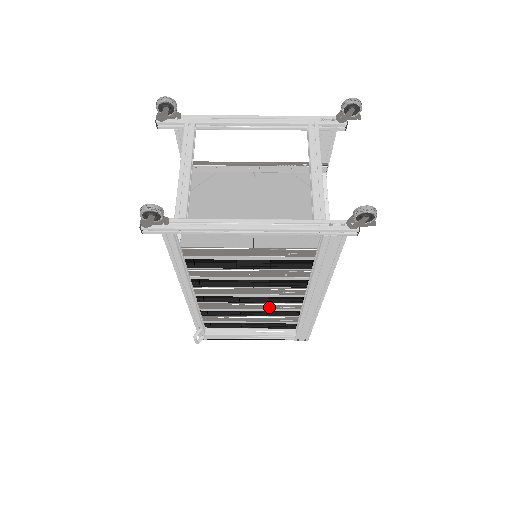
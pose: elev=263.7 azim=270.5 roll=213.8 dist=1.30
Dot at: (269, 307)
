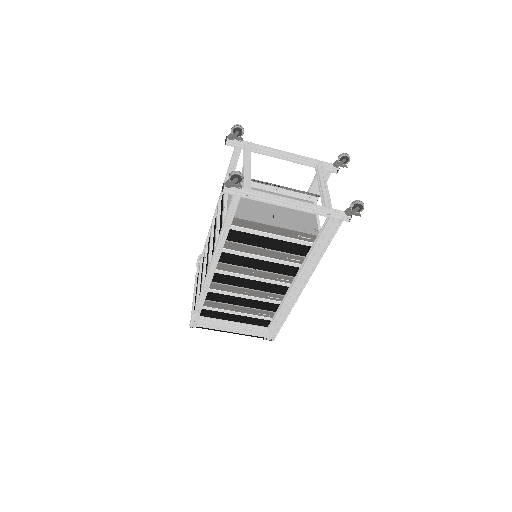
Dot at: (260, 295)
